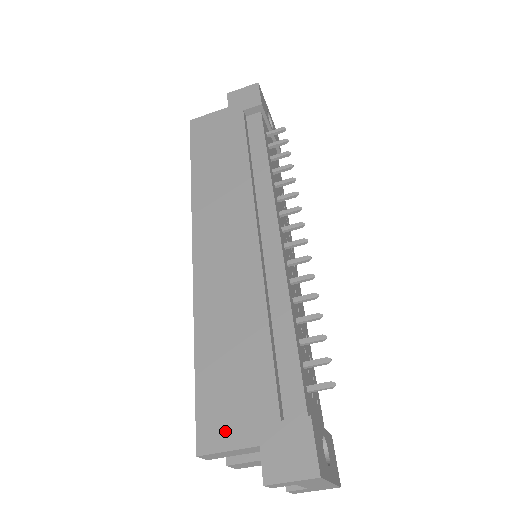
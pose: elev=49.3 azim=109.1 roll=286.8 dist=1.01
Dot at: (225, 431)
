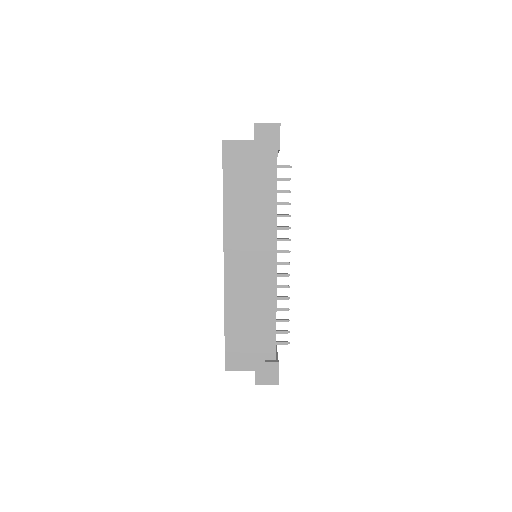
Dot at: (239, 363)
